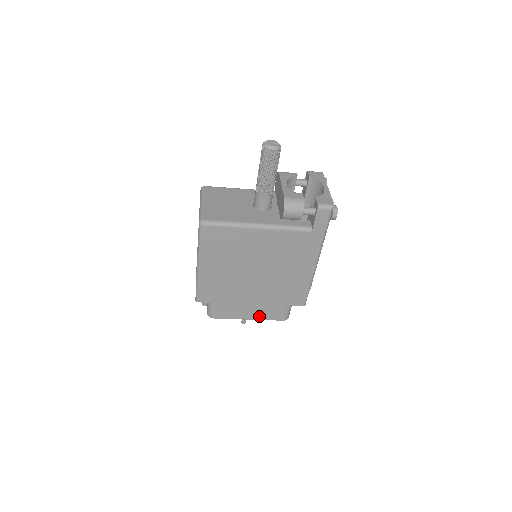
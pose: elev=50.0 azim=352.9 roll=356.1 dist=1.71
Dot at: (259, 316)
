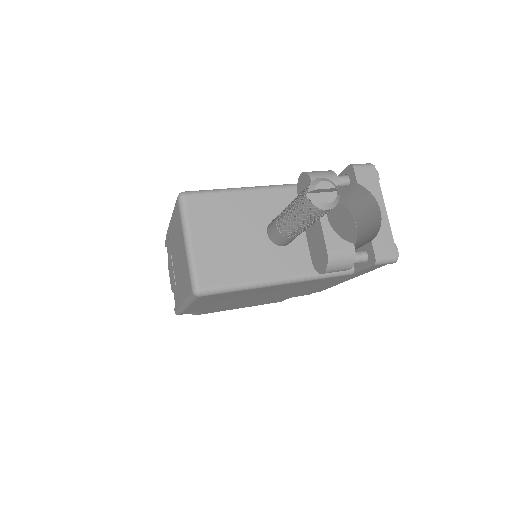
Dot at: (253, 305)
